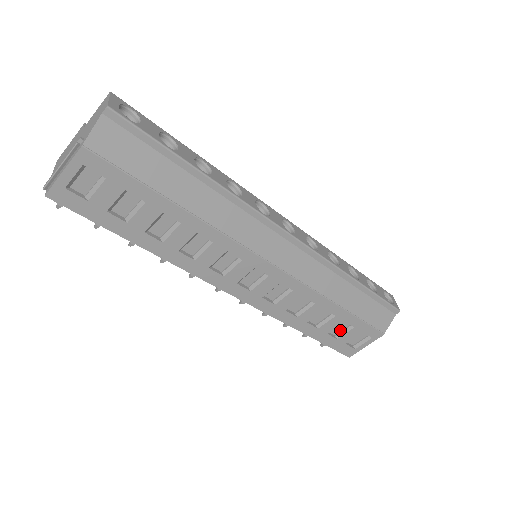
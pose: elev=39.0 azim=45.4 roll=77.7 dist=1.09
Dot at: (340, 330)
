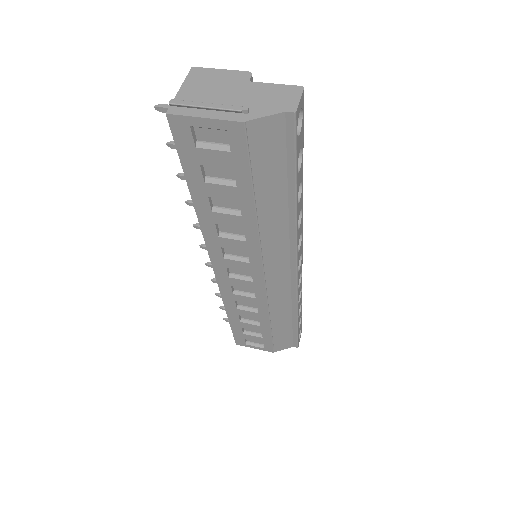
Dot at: (251, 330)
